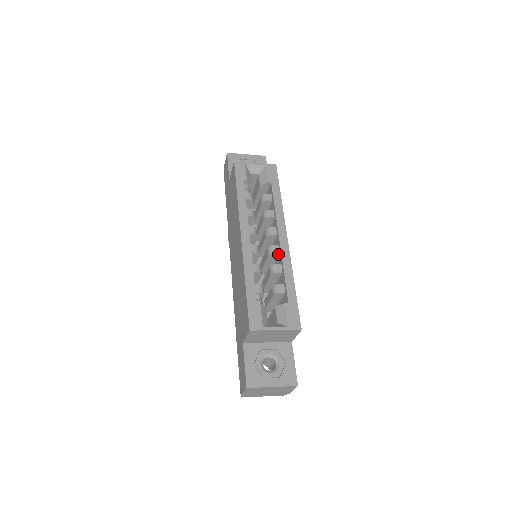
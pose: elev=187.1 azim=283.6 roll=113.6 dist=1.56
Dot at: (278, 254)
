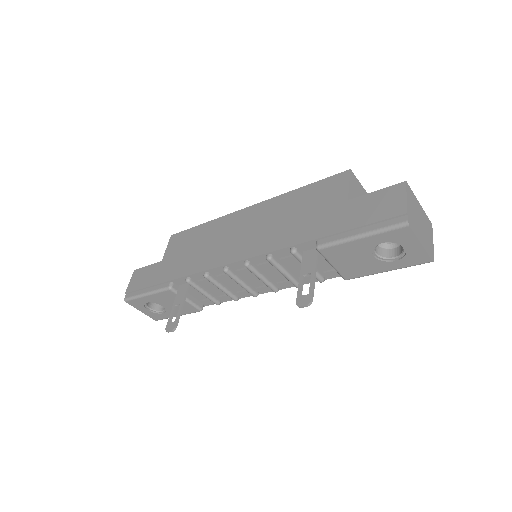
Dot at: occluded
